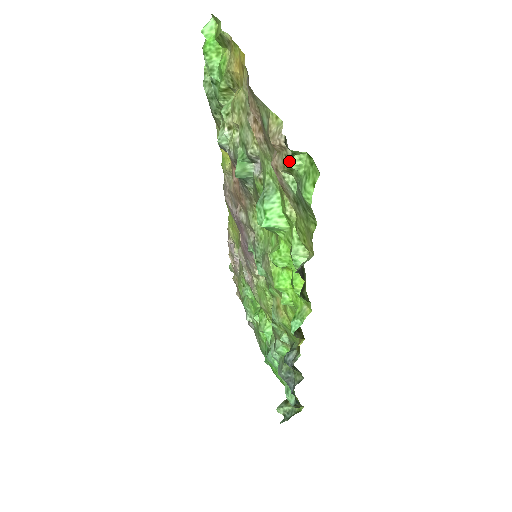
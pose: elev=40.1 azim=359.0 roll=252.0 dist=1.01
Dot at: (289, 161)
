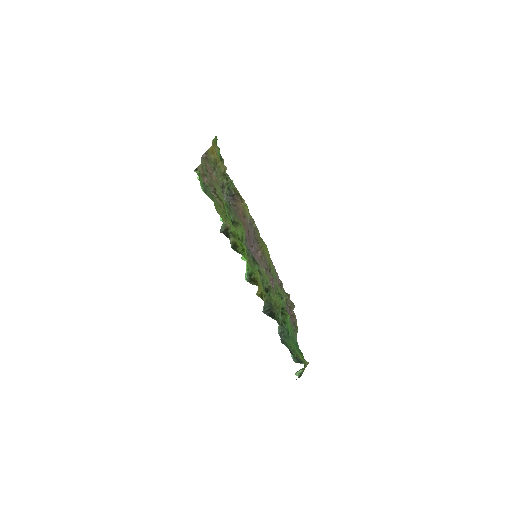
Dot at: occluded
